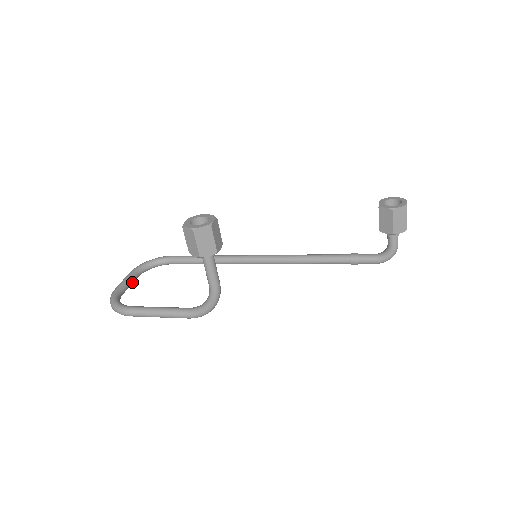
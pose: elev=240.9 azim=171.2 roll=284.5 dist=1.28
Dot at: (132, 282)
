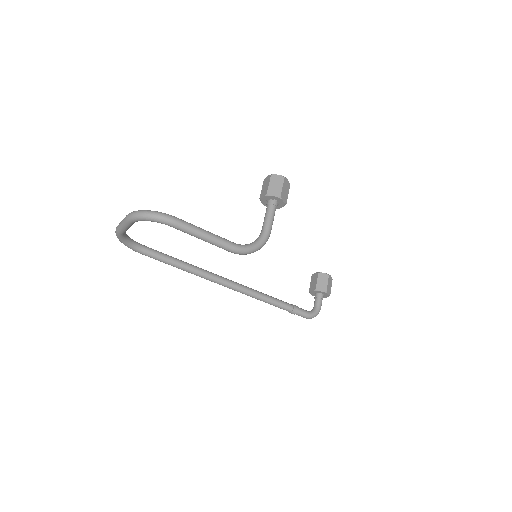
Dot at: (128, 228)
